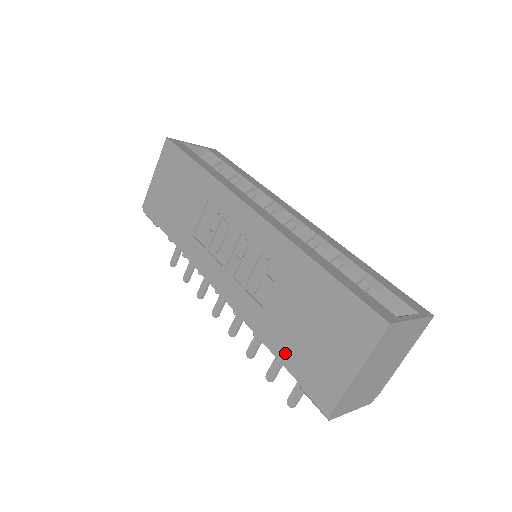
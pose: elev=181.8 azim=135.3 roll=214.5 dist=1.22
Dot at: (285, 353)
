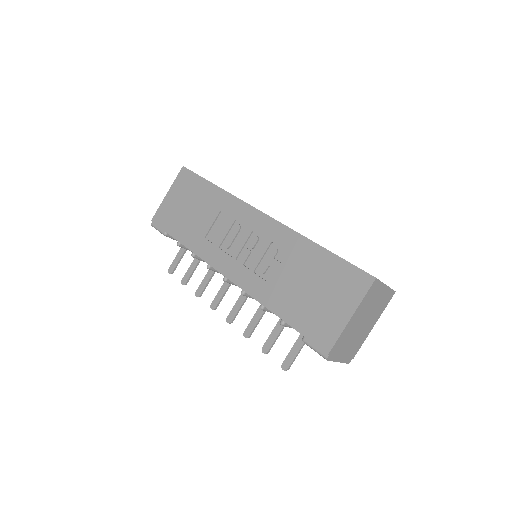
Dot at: (290, 314)
